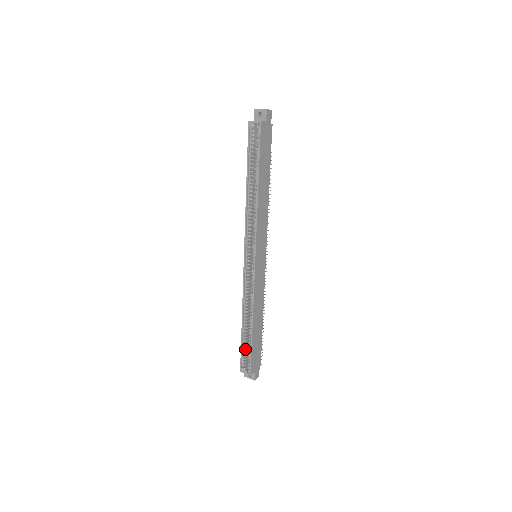
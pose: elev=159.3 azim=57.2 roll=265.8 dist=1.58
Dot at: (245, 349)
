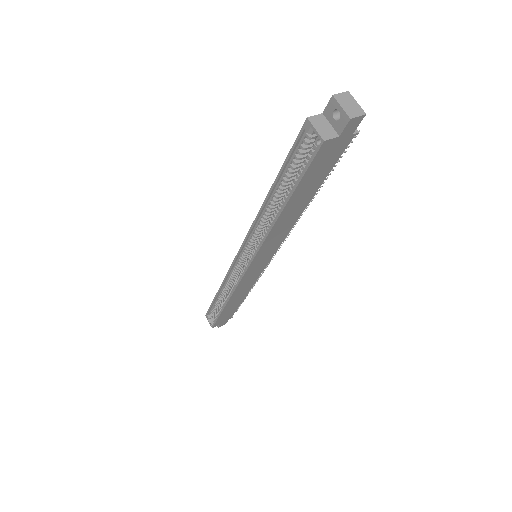
Dot at: (214, 308)
